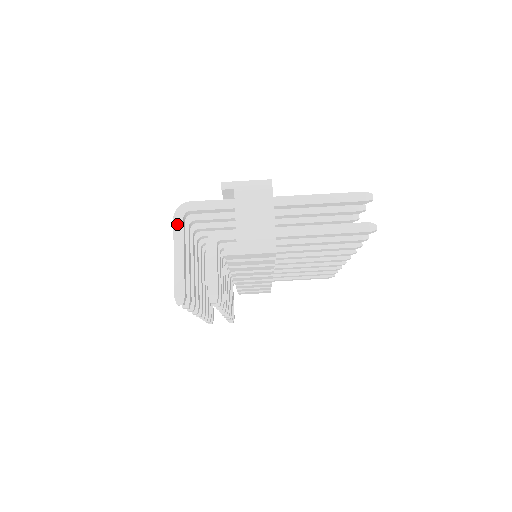
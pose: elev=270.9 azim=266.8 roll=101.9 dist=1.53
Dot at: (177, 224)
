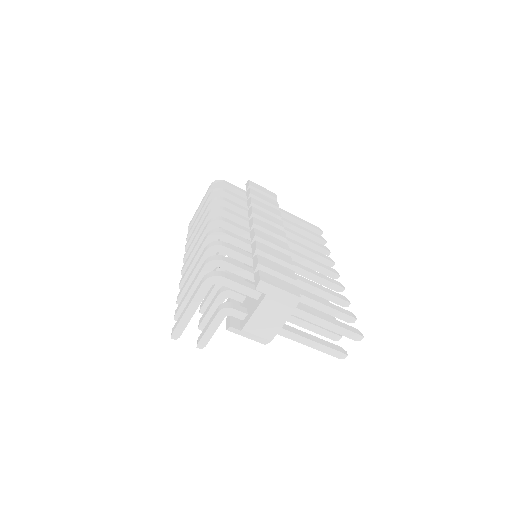
Dot at: (203, 289)
